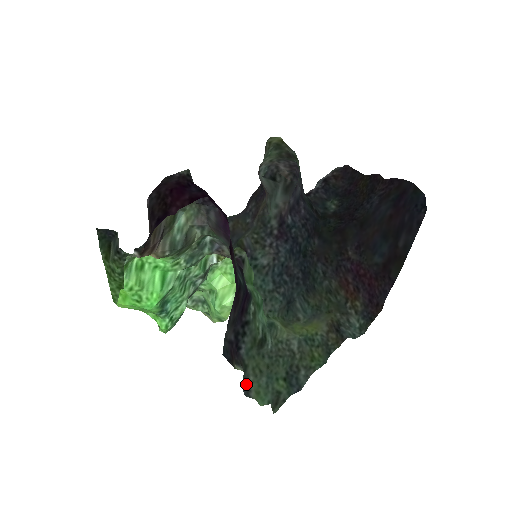
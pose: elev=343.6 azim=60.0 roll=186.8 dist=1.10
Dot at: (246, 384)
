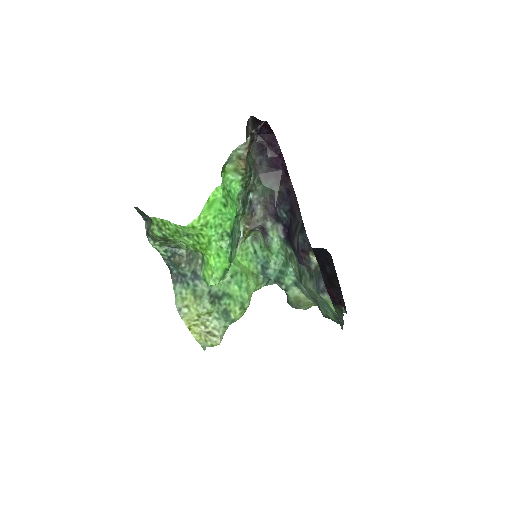
Dot at: (318, 287)
